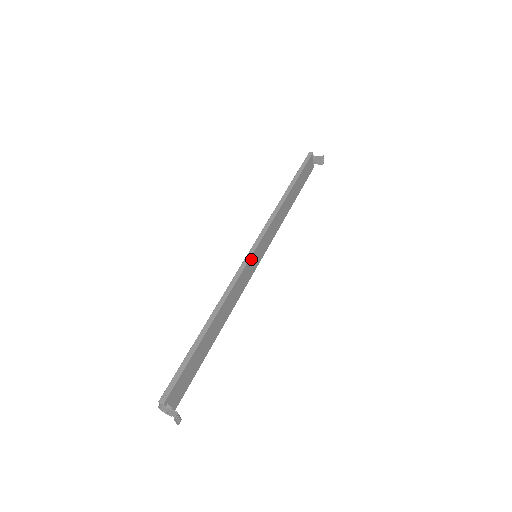
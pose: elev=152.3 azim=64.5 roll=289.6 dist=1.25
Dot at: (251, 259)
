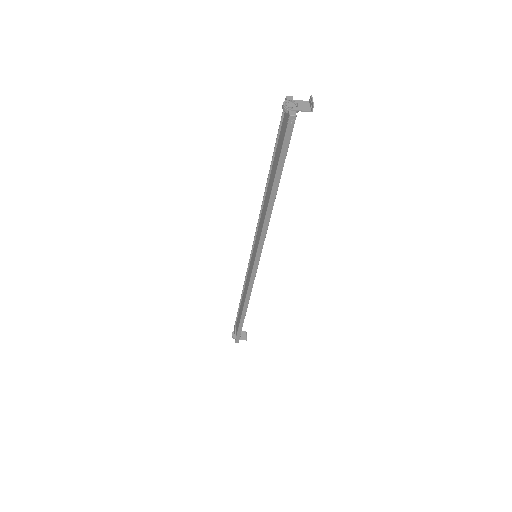
Dot at: occluded
